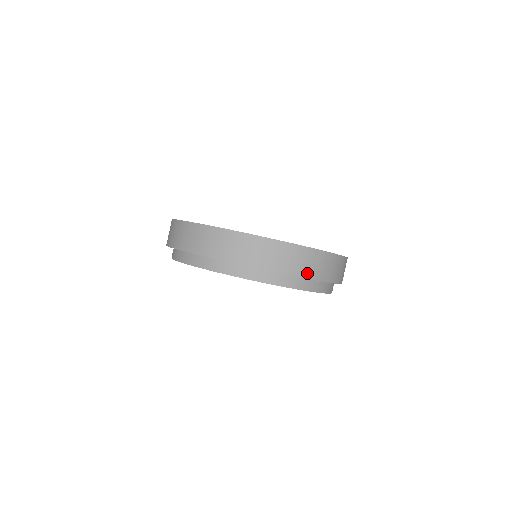
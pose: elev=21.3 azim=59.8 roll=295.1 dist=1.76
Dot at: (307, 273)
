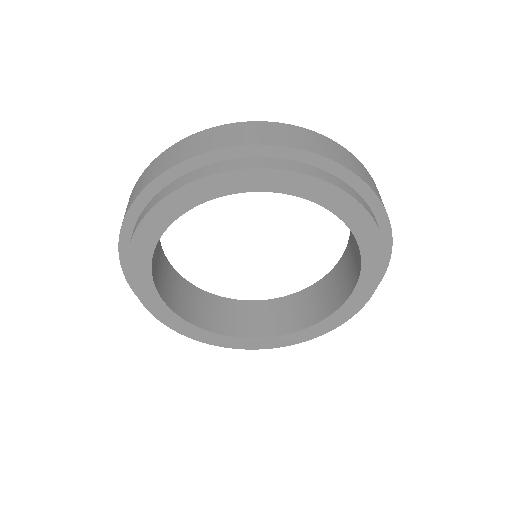
Dot at: (246, 141)
